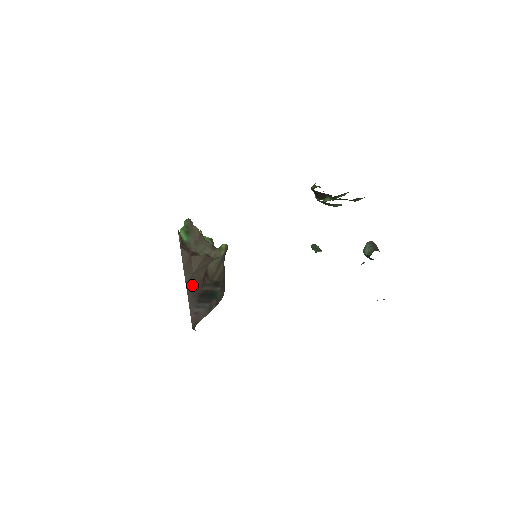
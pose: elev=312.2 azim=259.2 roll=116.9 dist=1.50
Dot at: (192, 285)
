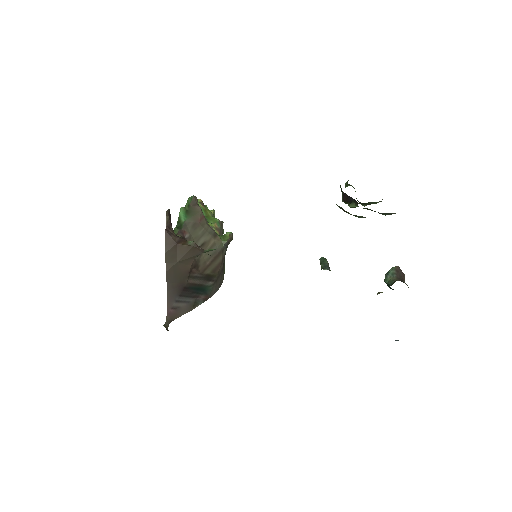
Dot at: (174, 276)
